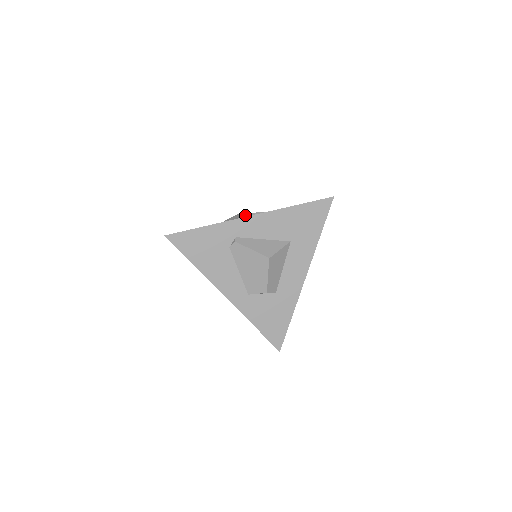
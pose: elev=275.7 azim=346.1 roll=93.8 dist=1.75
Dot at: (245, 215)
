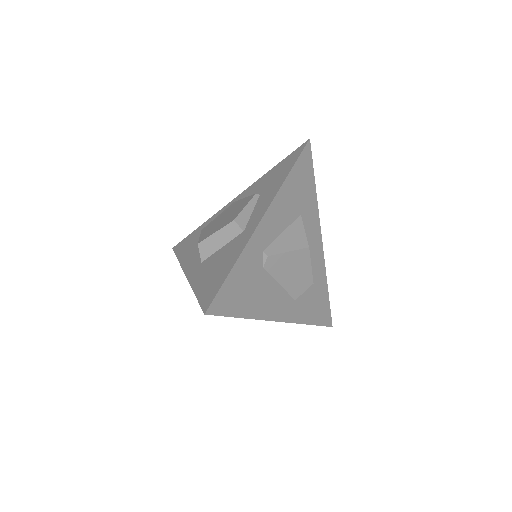
Dot at: (240, 219)
